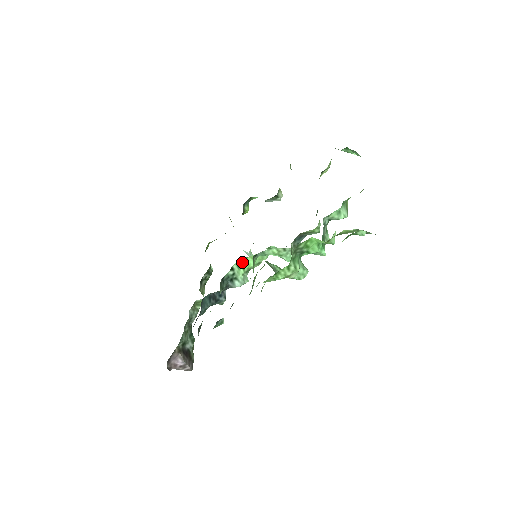
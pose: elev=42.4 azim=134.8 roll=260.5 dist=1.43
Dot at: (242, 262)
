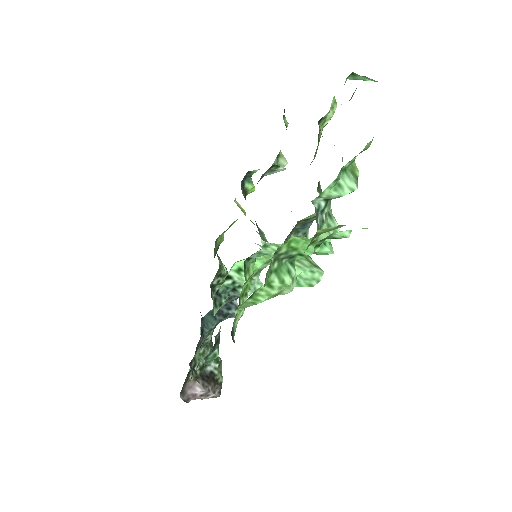
Dot at: (242, 265)
